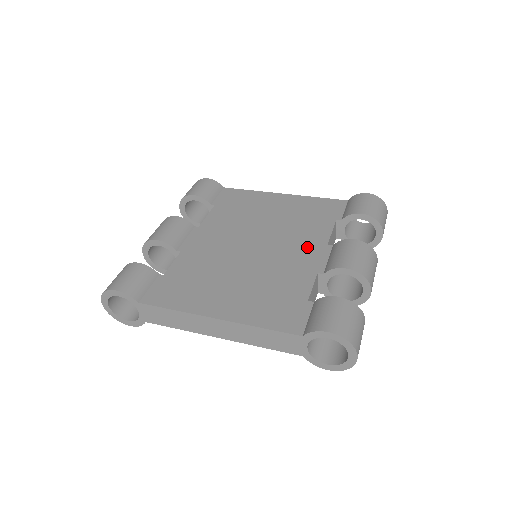
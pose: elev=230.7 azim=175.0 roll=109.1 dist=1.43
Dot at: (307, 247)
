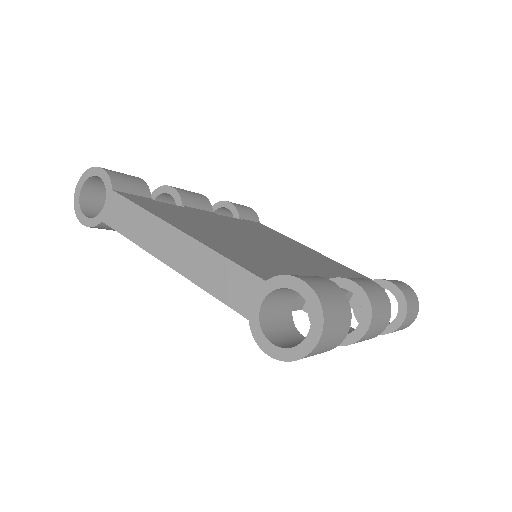
Dot at: (316, 268)
